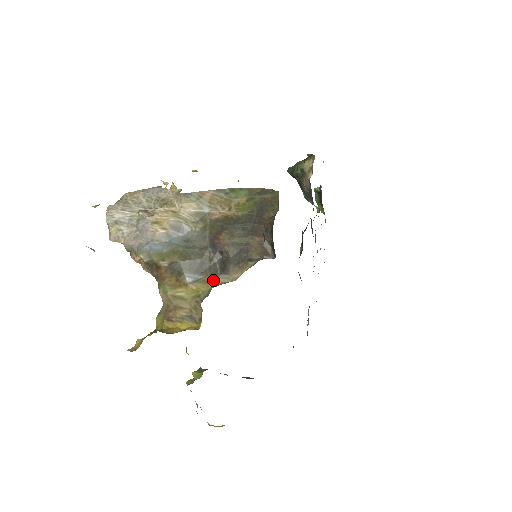
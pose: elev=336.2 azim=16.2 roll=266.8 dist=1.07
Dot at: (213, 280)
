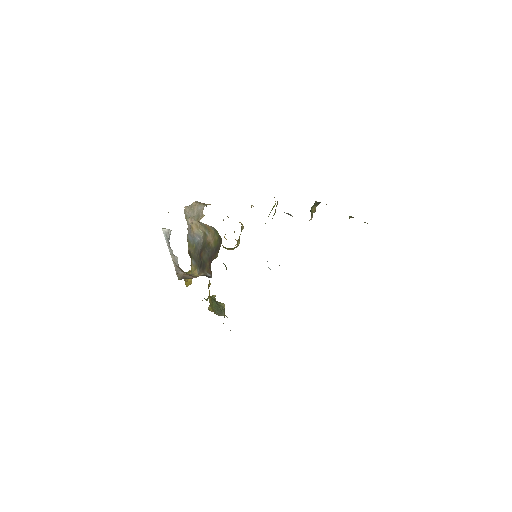
Dot at: (196, 269)
